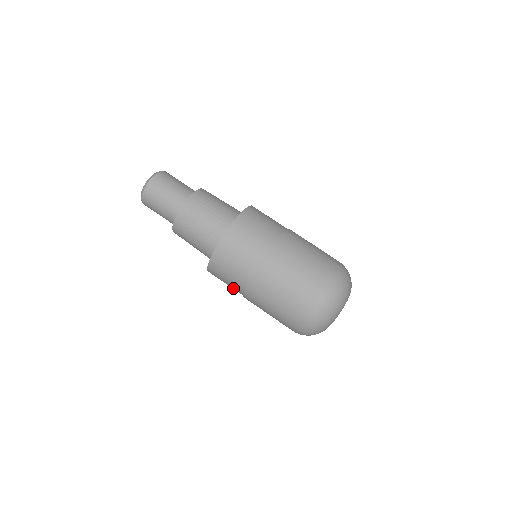
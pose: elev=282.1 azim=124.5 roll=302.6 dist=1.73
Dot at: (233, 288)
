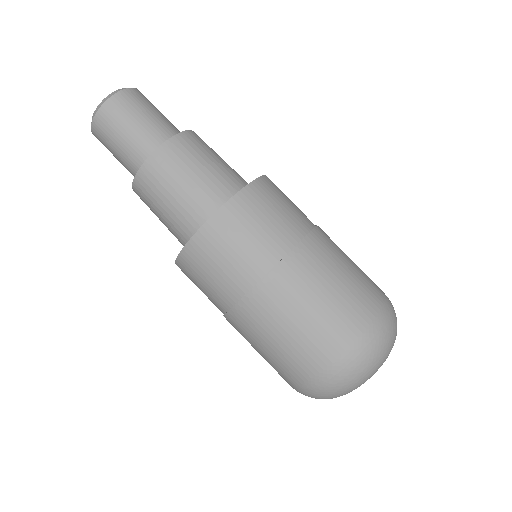
Dot at: (232, 276)
